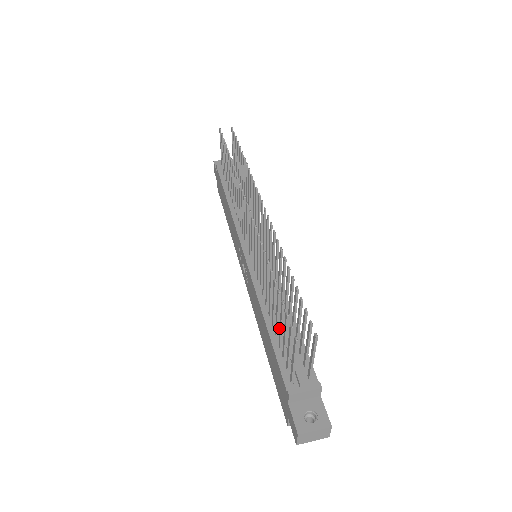
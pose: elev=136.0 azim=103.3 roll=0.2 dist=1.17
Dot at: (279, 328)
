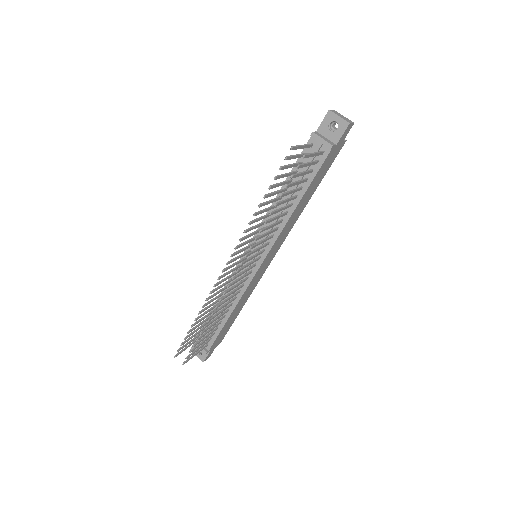
Dot at: occluded
